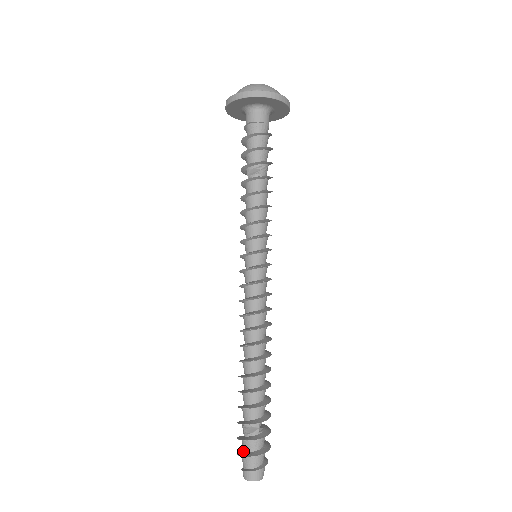
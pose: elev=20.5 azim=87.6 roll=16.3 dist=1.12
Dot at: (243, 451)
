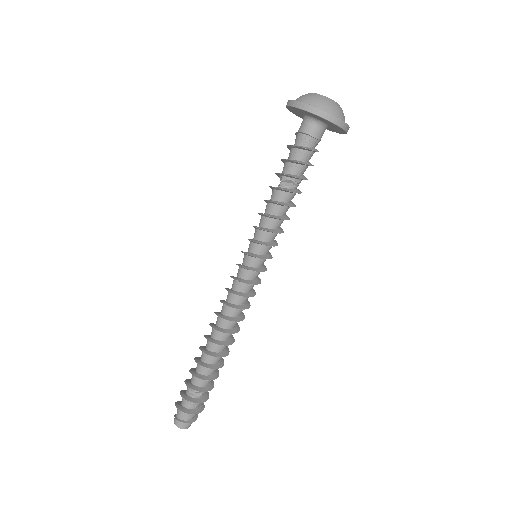
Dot at: (180, 403)
